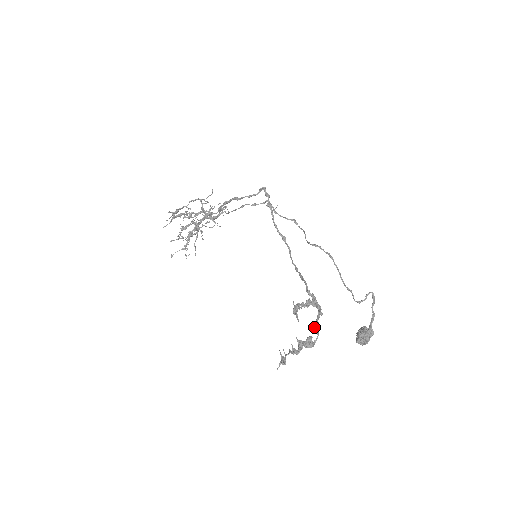
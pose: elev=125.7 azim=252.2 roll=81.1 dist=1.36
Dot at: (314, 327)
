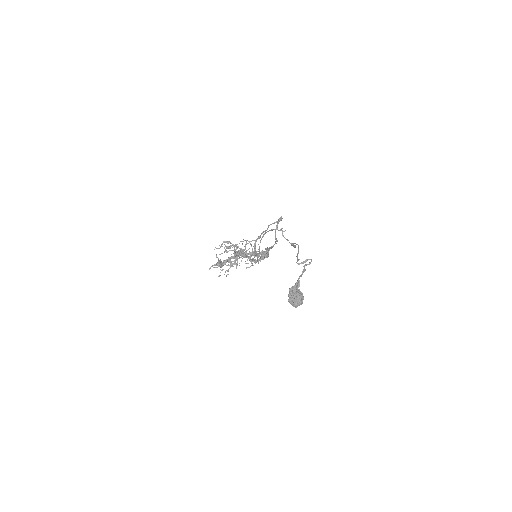
Dot at: (252, 252)
